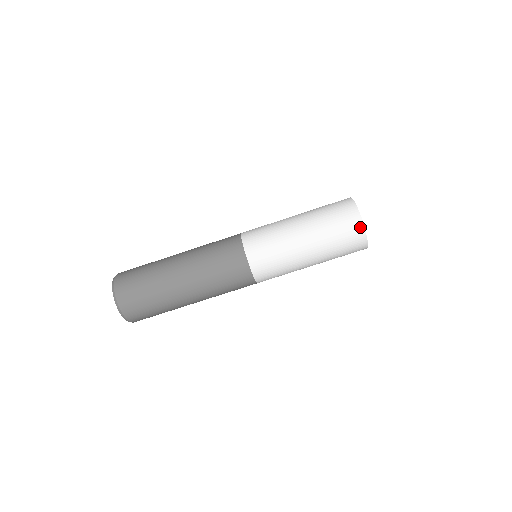
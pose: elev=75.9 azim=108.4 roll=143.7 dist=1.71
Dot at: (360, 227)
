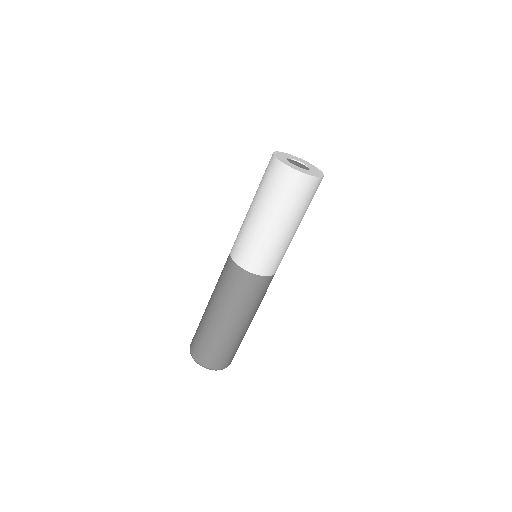
Dot at: (303, 177)
